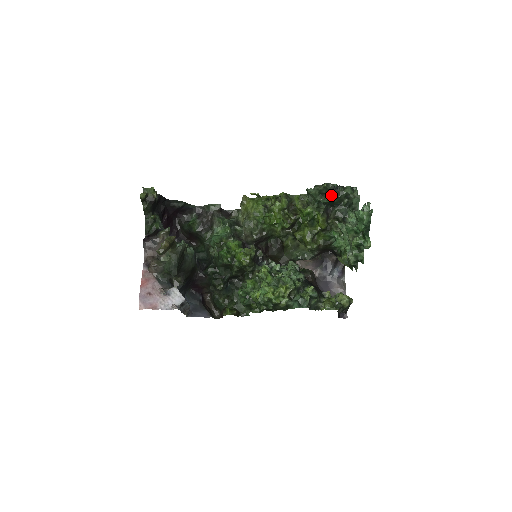
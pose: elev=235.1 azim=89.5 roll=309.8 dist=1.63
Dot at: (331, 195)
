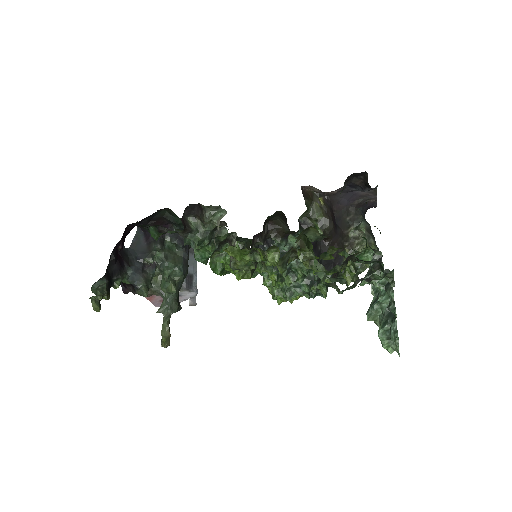
Dot at: occluded
